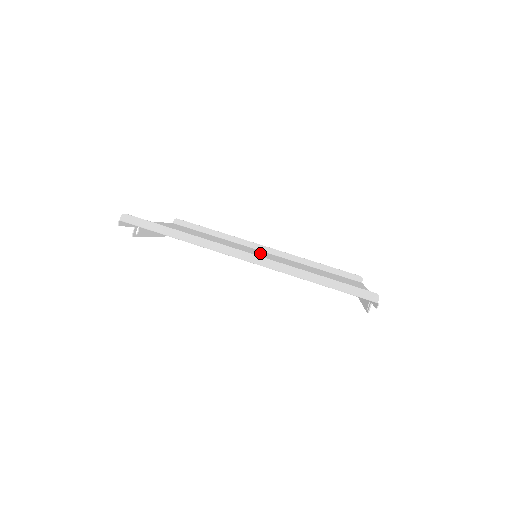
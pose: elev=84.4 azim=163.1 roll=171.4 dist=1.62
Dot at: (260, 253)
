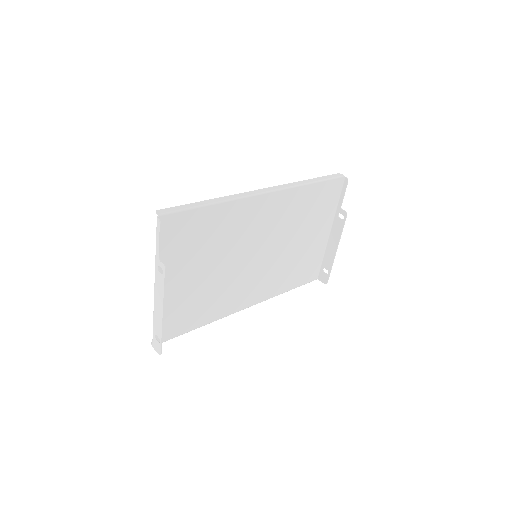
Dot at: (250, 282)
